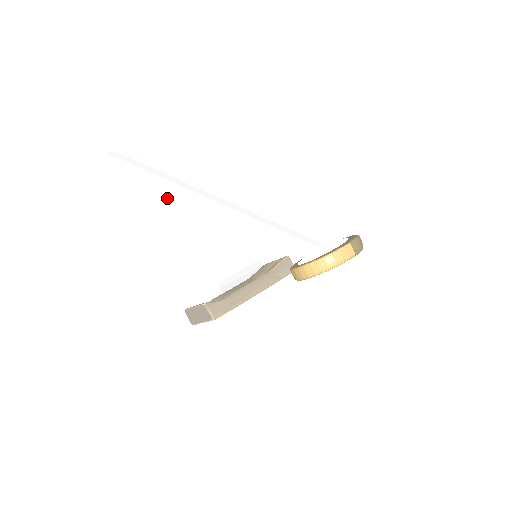
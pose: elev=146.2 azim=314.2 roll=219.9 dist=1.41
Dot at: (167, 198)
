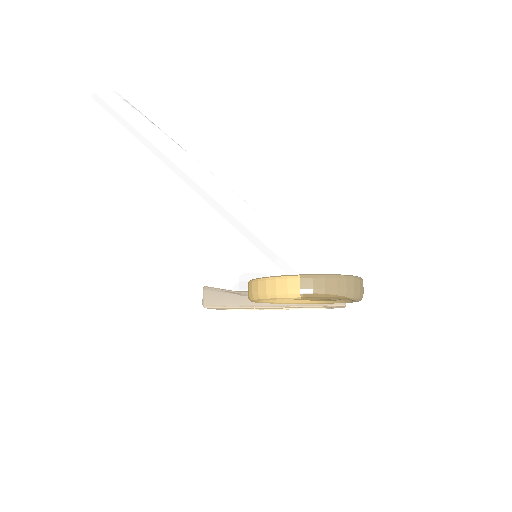
Dot at: occluded
